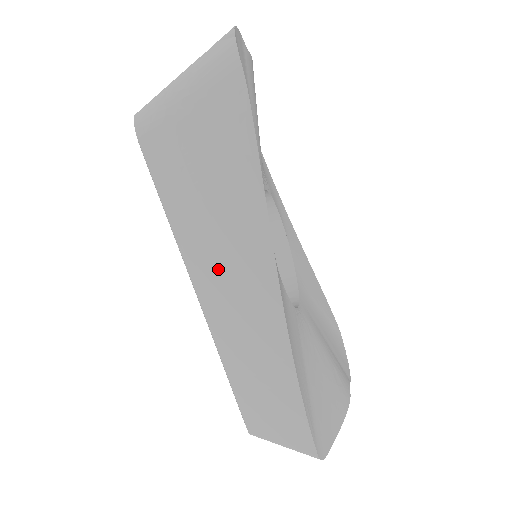
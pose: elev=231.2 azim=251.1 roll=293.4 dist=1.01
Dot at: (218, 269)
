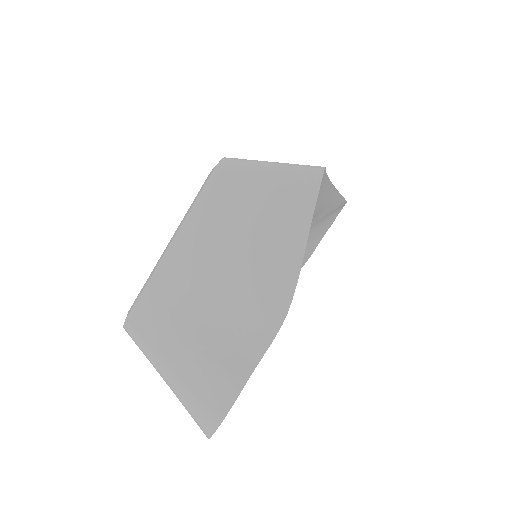
Dot at: occluded
